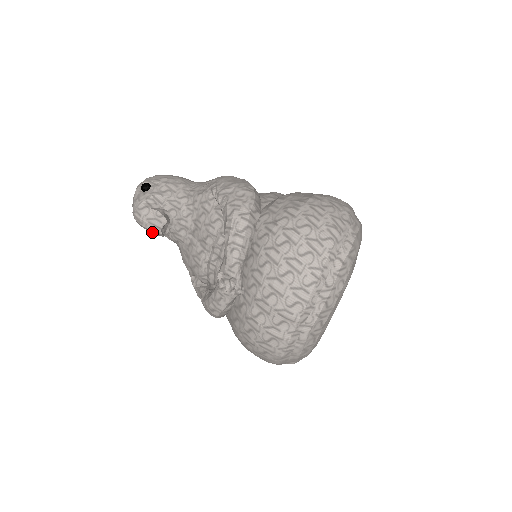
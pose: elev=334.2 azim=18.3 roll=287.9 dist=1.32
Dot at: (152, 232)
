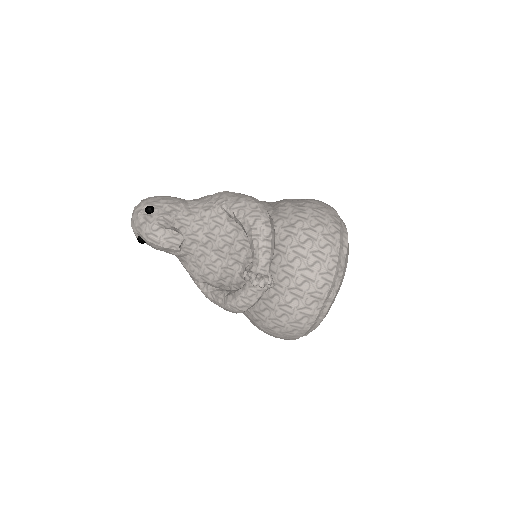
Dot at: (167, 250)
